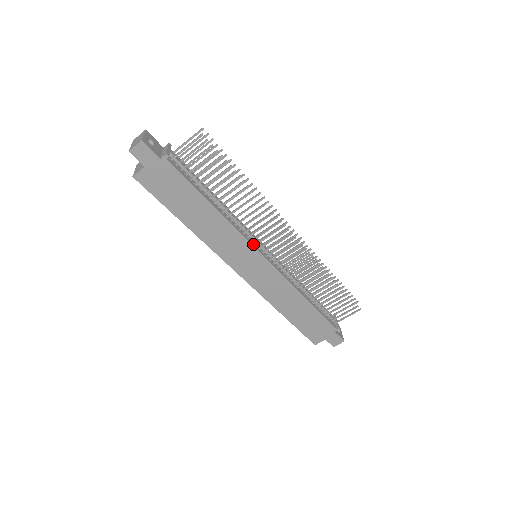
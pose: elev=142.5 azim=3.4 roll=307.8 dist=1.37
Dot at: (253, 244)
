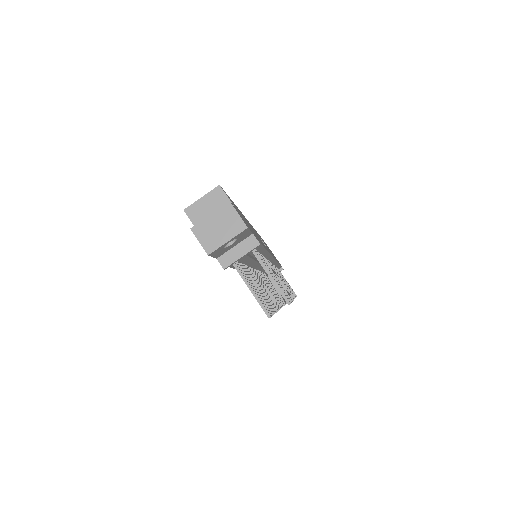
Dot at: occluded
